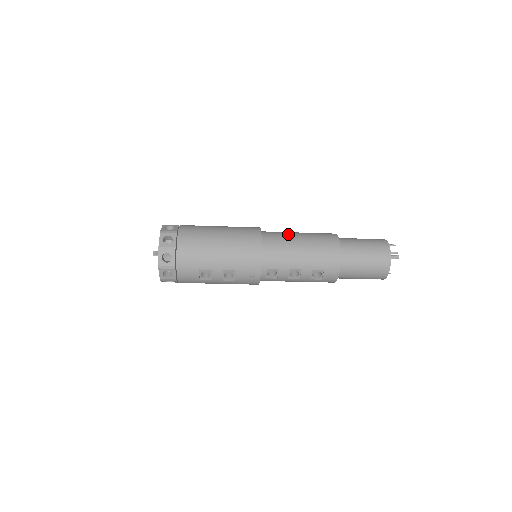
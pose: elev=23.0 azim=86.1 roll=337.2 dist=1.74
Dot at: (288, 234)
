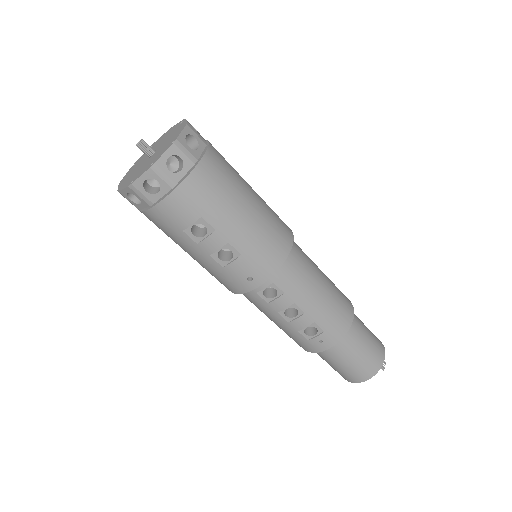
Dot at: occluded
